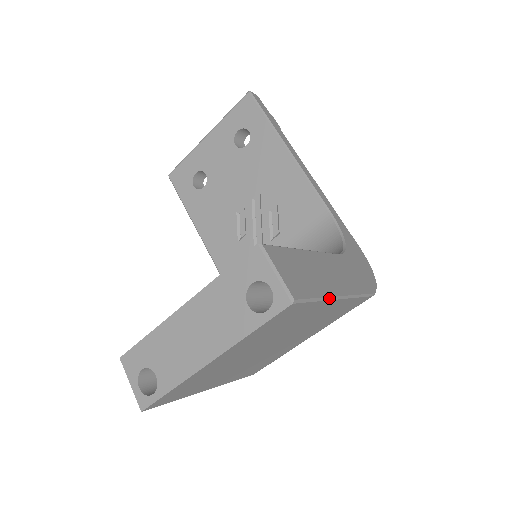
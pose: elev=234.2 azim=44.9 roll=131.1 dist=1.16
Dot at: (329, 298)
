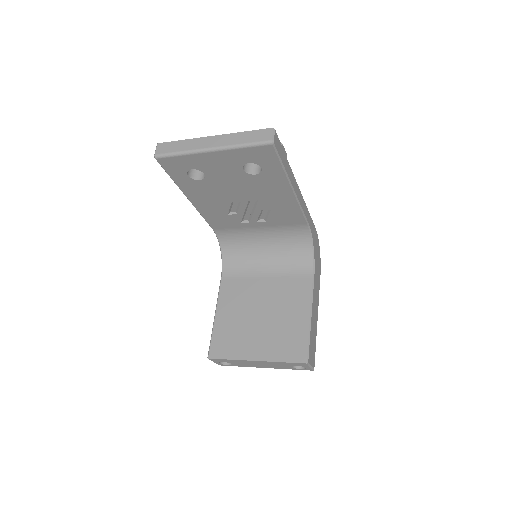
Dot at: (316, 334)
